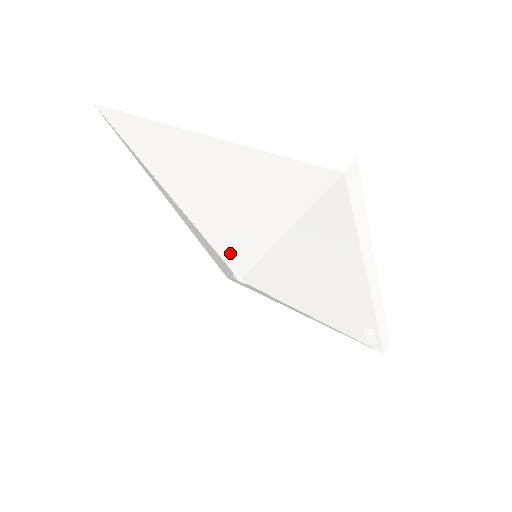
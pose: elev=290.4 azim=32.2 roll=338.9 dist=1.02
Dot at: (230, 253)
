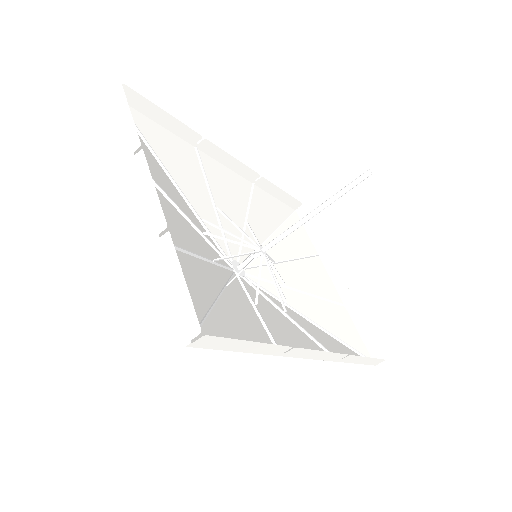
Dot at: (218, 257)
